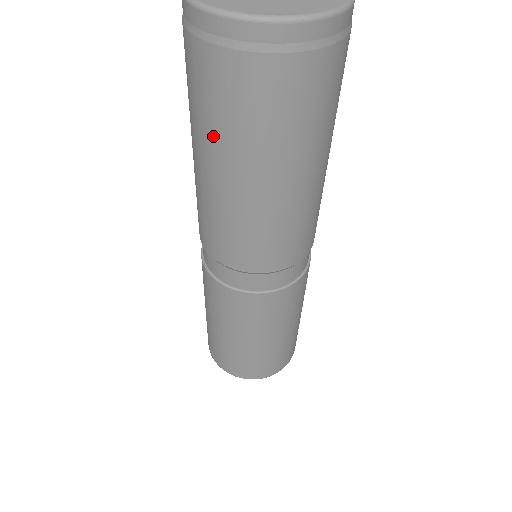
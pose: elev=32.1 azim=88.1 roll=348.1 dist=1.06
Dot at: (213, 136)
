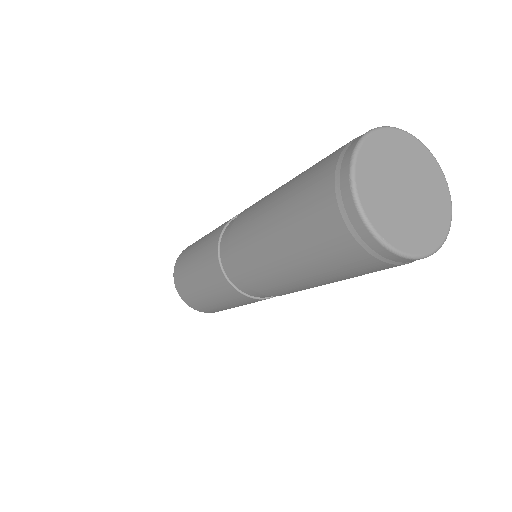
Dot at: (302, 250)
